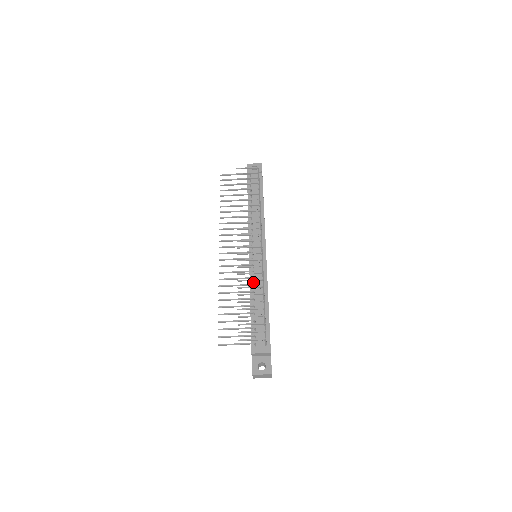
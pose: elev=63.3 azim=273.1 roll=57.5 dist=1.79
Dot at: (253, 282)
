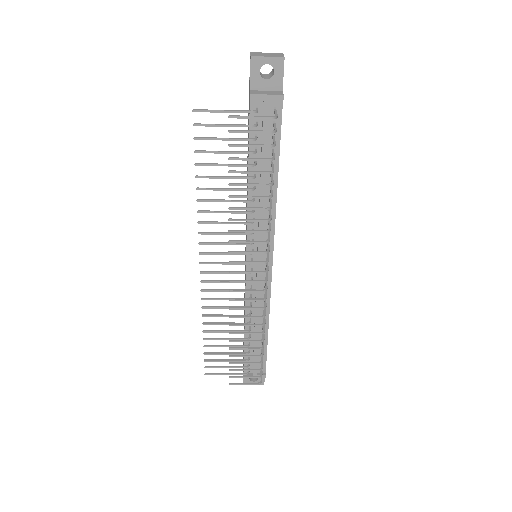
Dot at: (250, 305)
